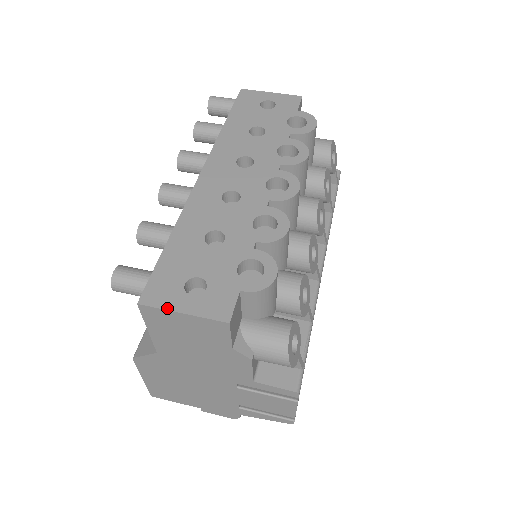
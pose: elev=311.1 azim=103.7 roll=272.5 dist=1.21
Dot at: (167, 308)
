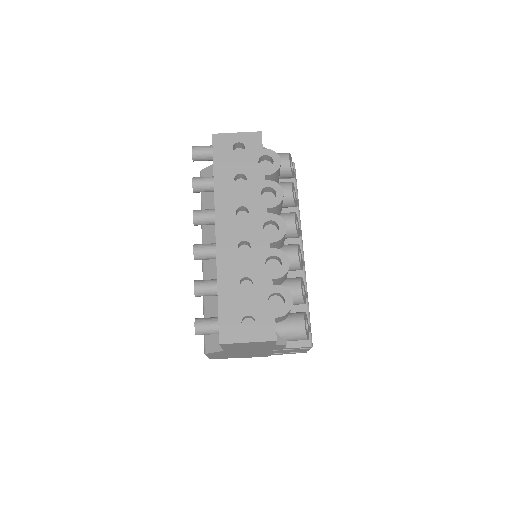
Dot at: (238, 342)
